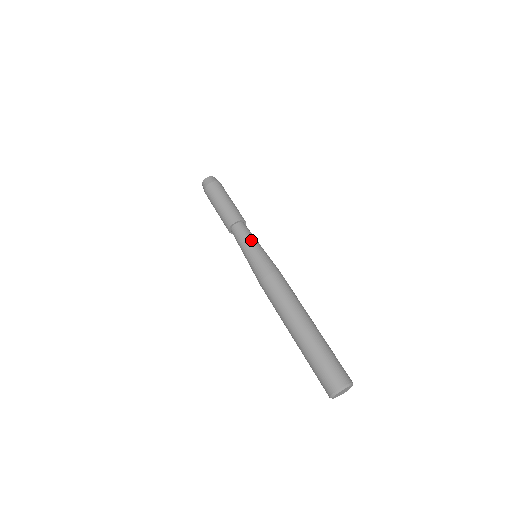
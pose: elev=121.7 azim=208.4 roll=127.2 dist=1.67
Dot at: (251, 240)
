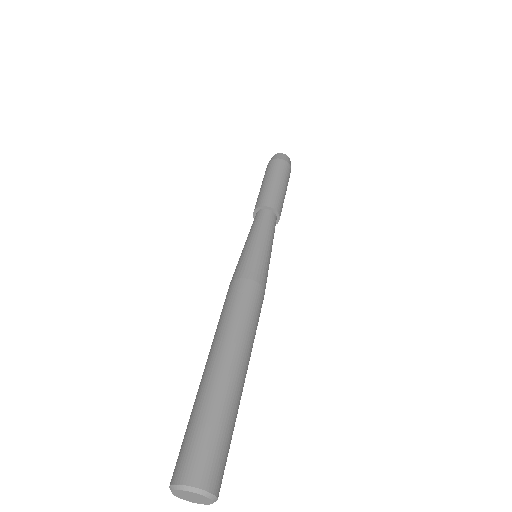
Dot at: (271, 239)
